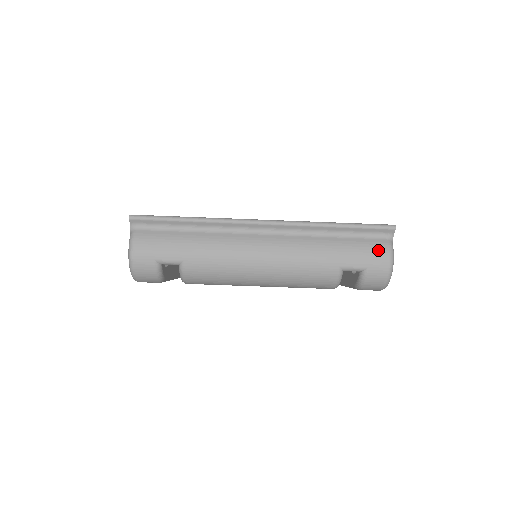
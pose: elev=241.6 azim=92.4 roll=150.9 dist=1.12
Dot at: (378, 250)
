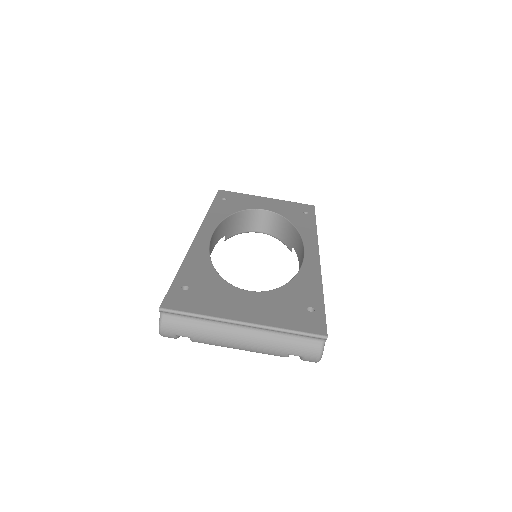
Dot at: (313, 349)
